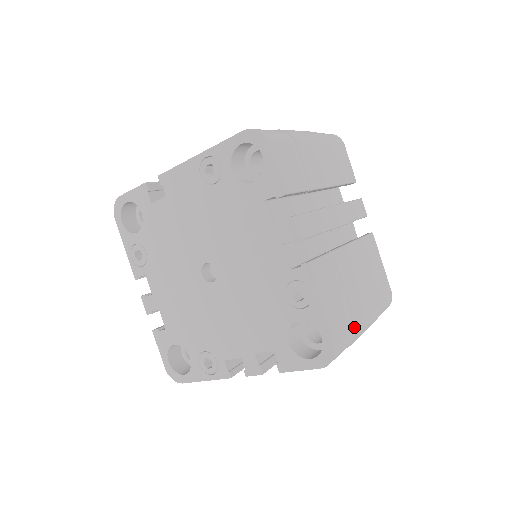
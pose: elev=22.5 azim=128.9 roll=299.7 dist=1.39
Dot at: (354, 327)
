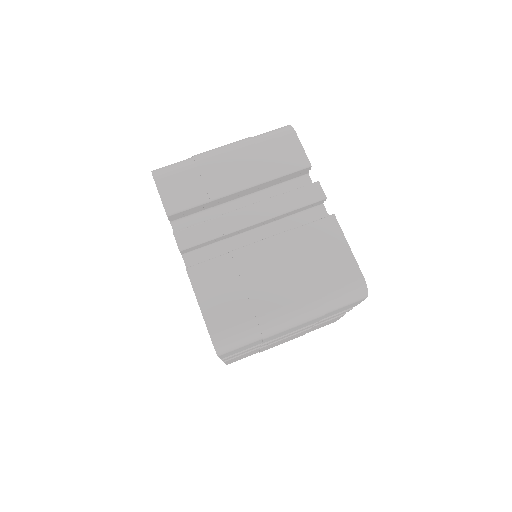
Dot at: (254, 319)
